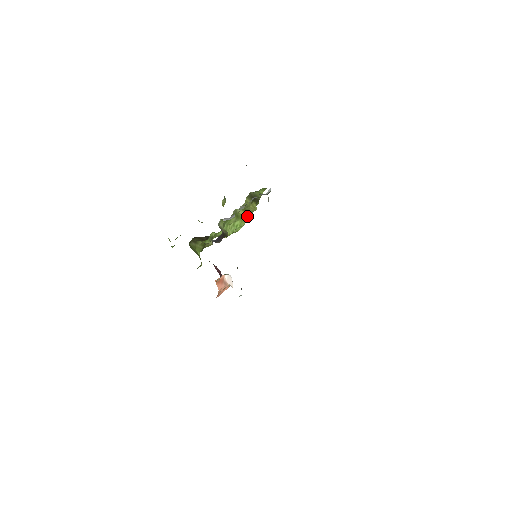
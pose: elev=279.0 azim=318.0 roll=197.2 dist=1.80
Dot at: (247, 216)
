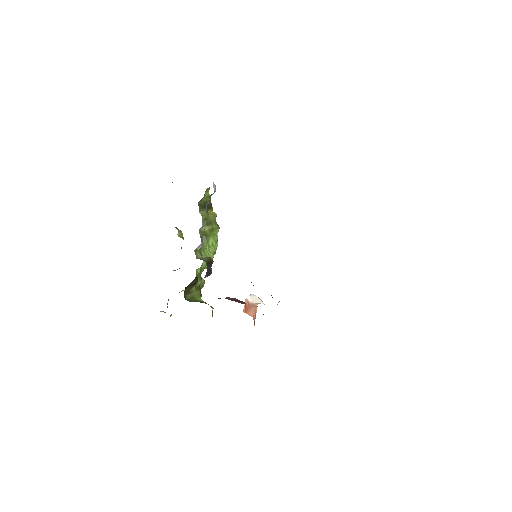
Dot at: (214, 228)
